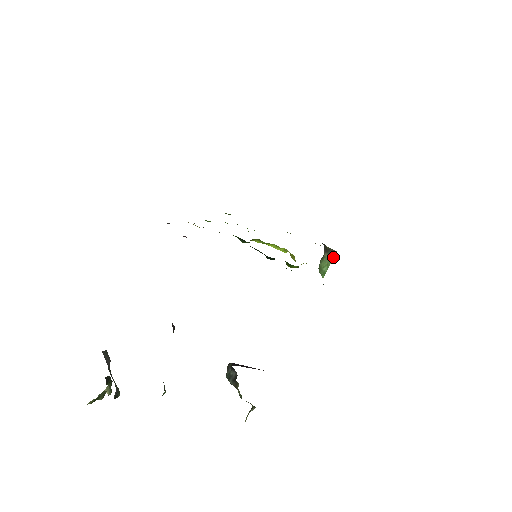
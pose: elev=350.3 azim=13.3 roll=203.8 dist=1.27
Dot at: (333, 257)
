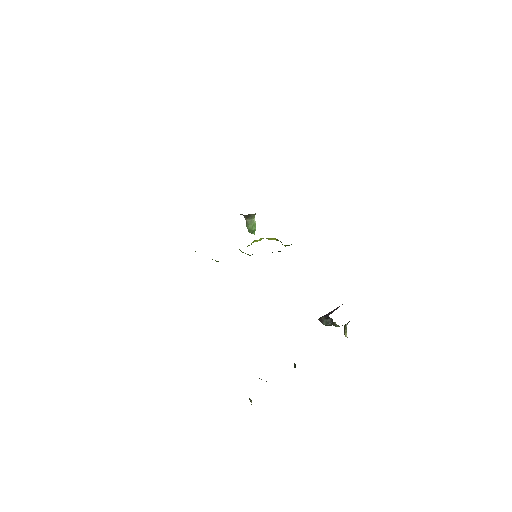
Dot at: (254, 218)
